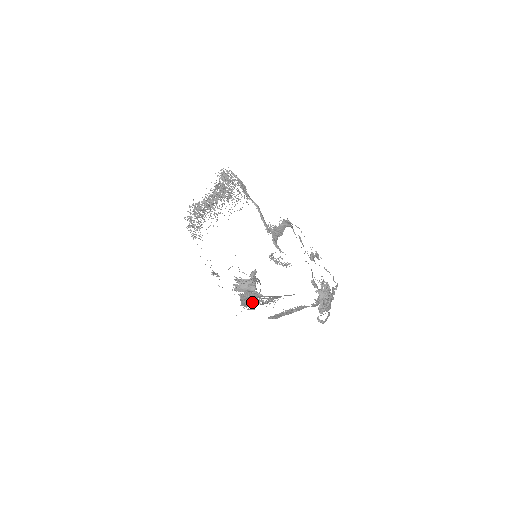
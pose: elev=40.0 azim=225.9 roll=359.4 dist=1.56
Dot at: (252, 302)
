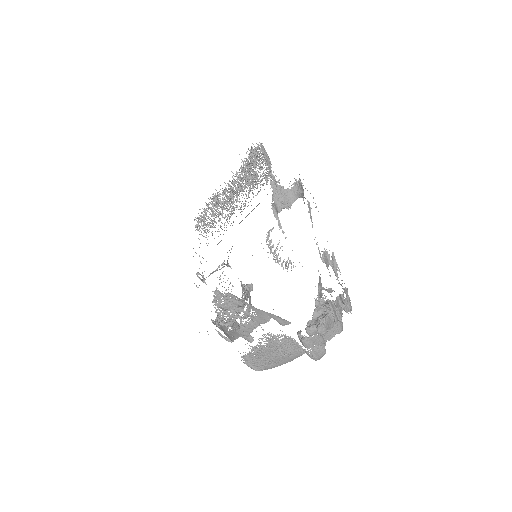
Dot at: (233, 333)
